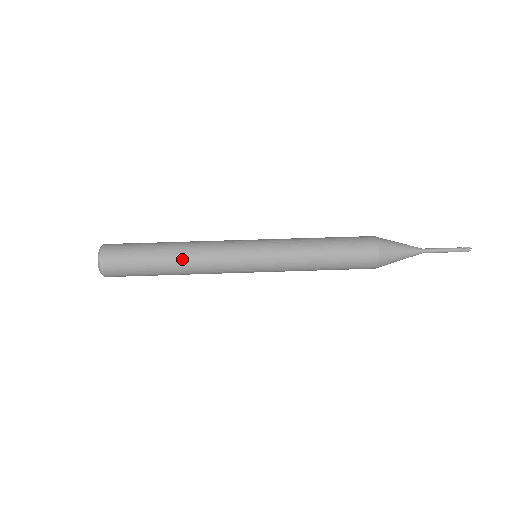
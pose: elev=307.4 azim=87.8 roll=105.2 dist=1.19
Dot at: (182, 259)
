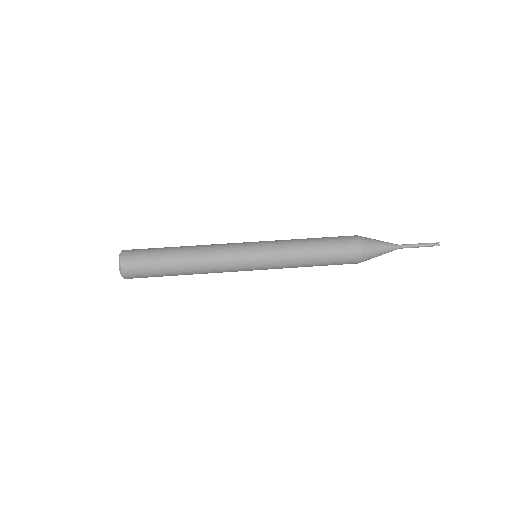
Dot at: (192, 250)
